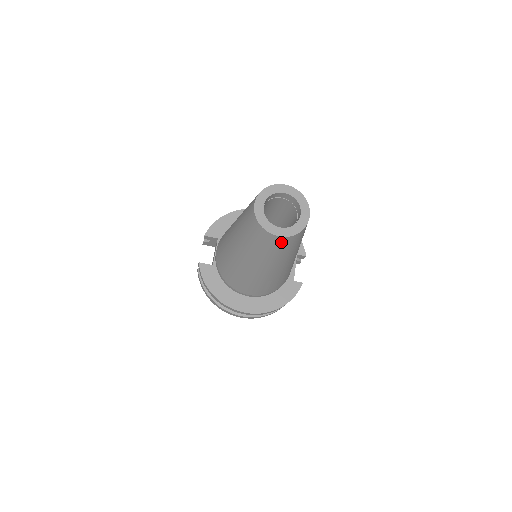
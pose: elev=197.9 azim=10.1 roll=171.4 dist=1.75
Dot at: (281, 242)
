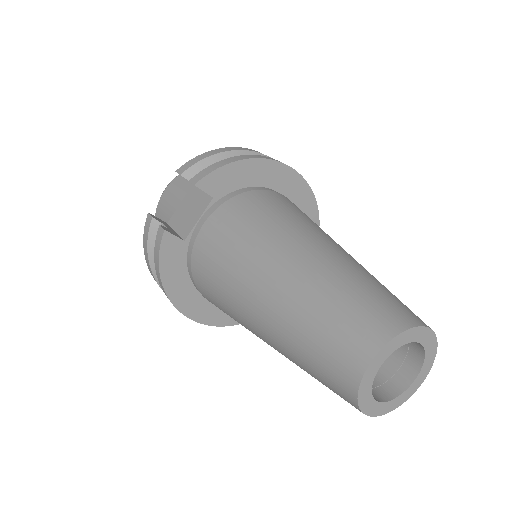
Dot at: occluded
